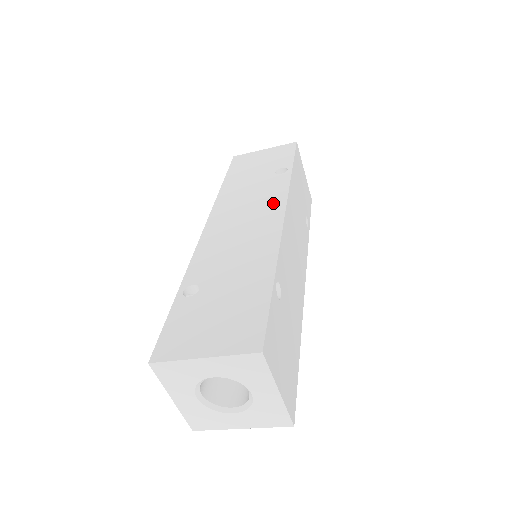
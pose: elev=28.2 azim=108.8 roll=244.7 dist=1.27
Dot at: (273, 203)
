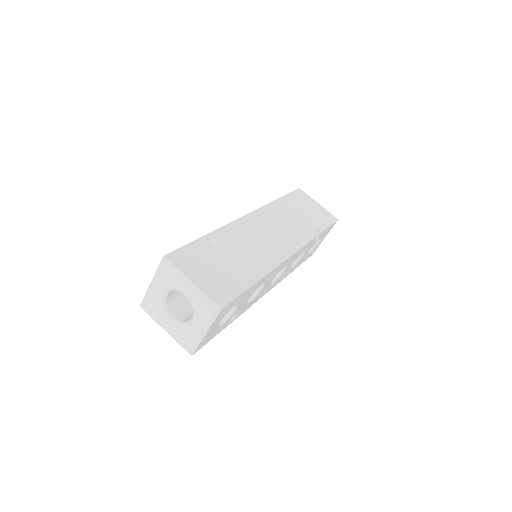
Dot at: occluded
